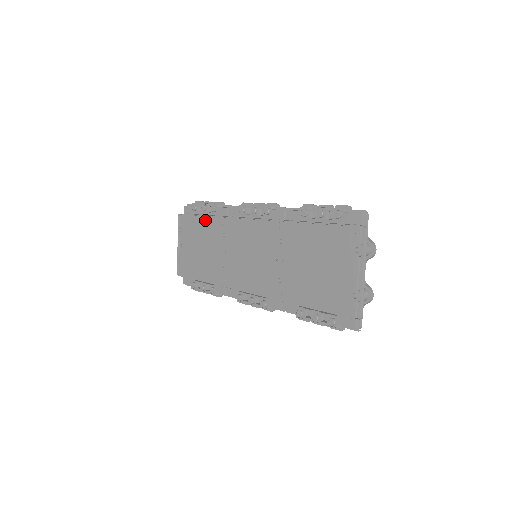
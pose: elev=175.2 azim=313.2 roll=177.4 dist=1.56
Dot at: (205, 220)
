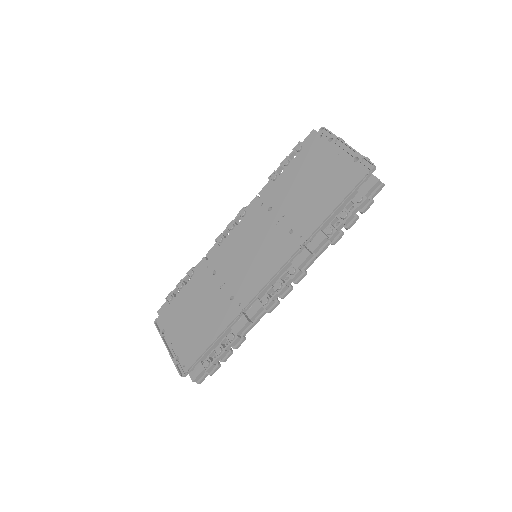
Dot at: (187, 288)
